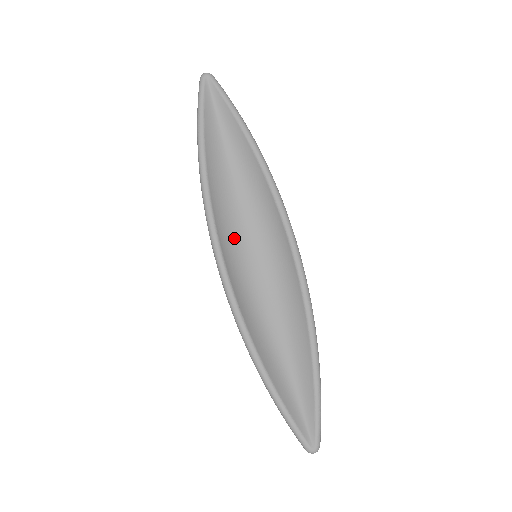
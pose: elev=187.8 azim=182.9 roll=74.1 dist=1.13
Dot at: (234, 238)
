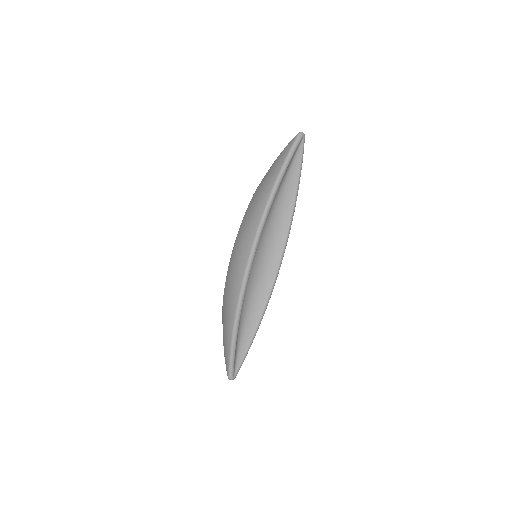
Dot at: occluded
